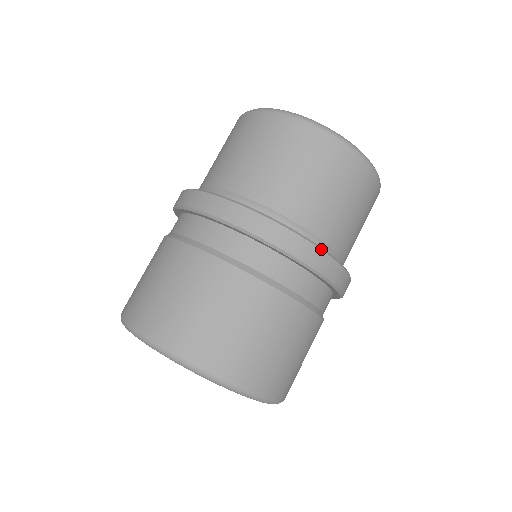
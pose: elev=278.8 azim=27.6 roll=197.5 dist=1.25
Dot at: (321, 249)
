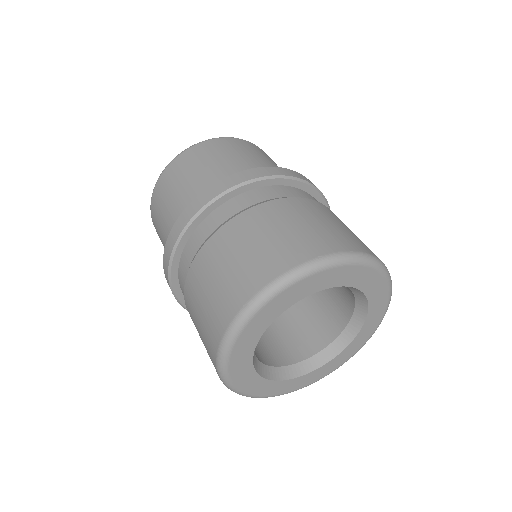
Dot at: occluded
